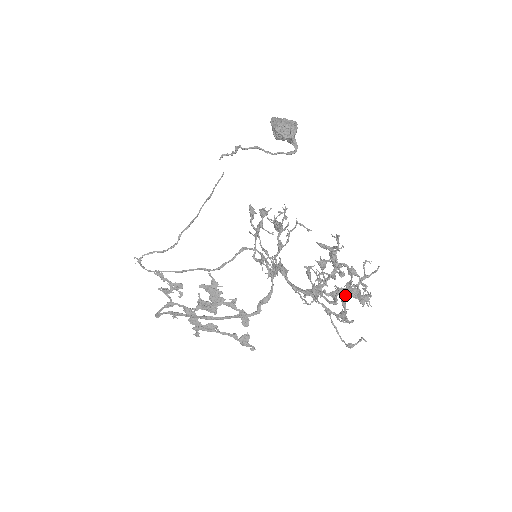
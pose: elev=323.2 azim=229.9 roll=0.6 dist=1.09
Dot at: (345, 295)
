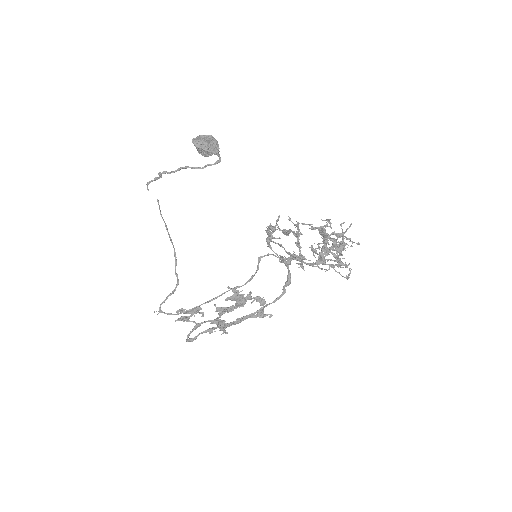
Dot at: (341, 251)
